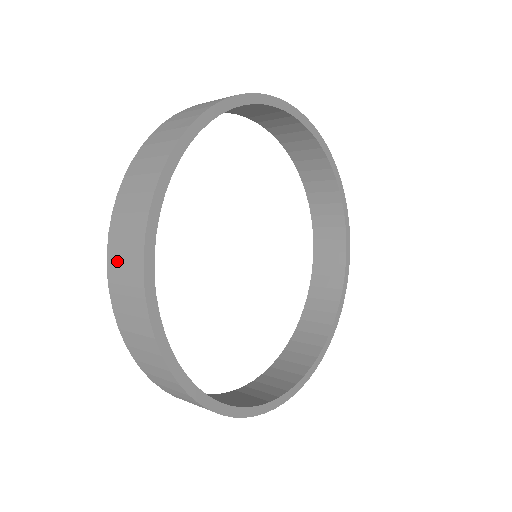
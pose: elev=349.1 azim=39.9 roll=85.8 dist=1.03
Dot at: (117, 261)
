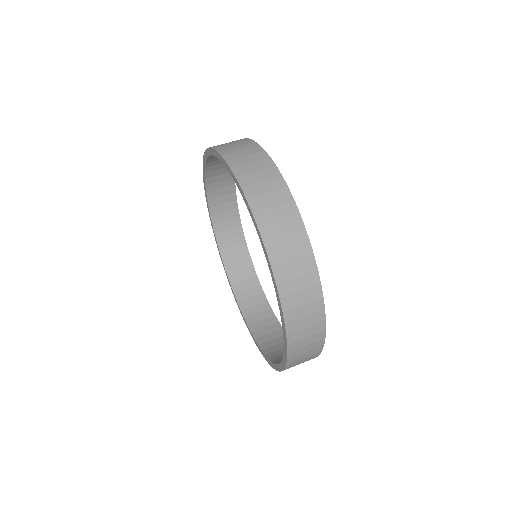
Dot at: (250, 177)
